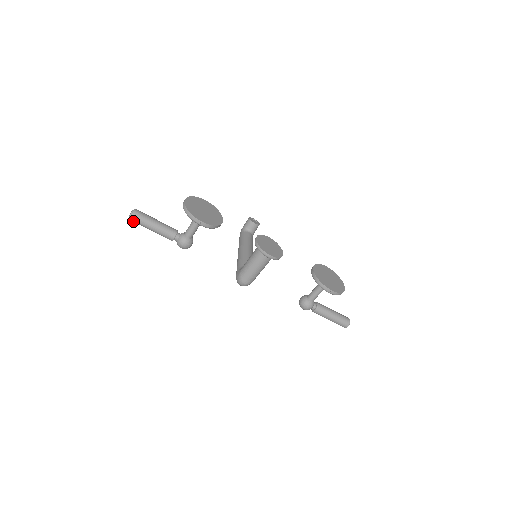
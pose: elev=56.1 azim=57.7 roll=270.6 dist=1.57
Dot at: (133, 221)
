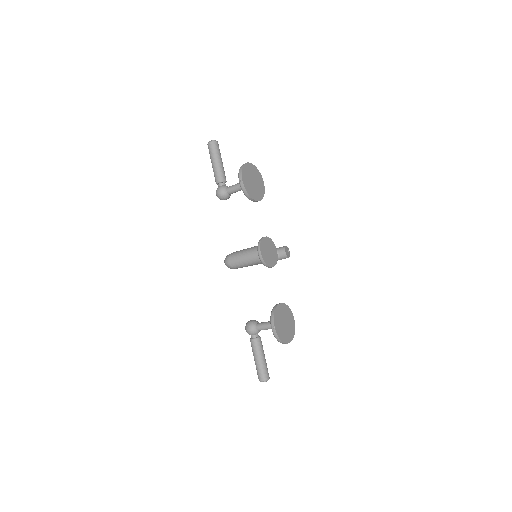
Dot at: (208, 147)
